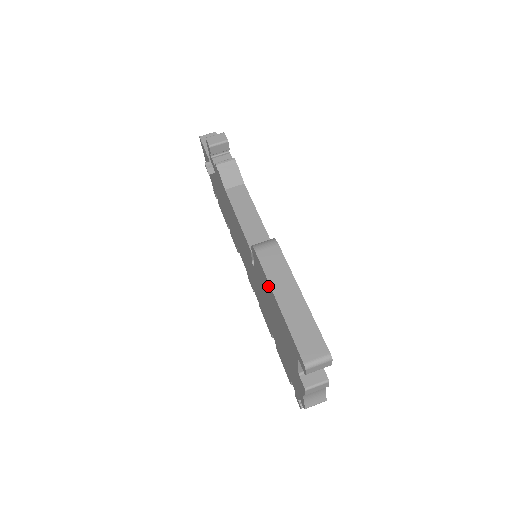
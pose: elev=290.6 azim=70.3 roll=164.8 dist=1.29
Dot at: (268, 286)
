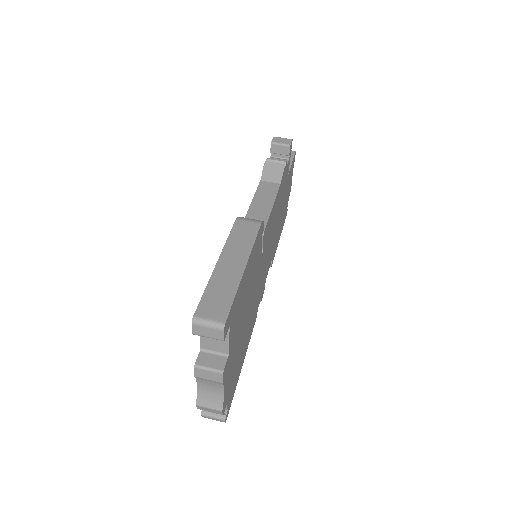
Dot at: occluded
